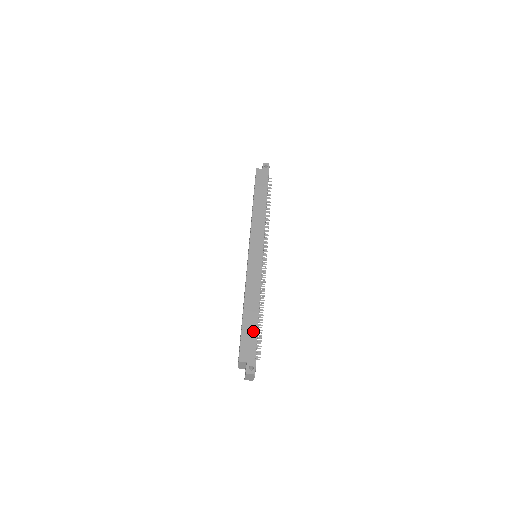
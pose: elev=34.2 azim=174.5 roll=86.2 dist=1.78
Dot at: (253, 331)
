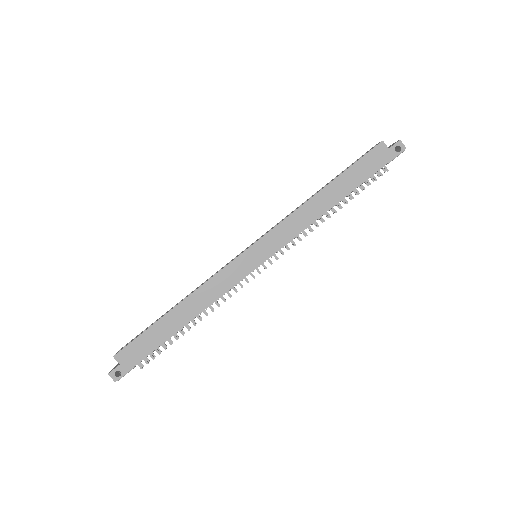
Dot at: (157, 340)
